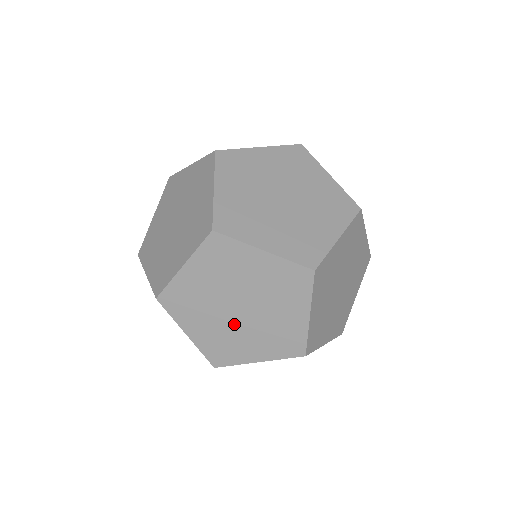
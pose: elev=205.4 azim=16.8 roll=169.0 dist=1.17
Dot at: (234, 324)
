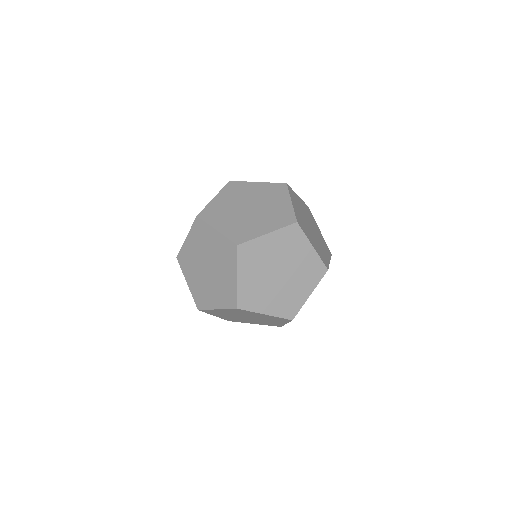
Dot at: (243, 319)
